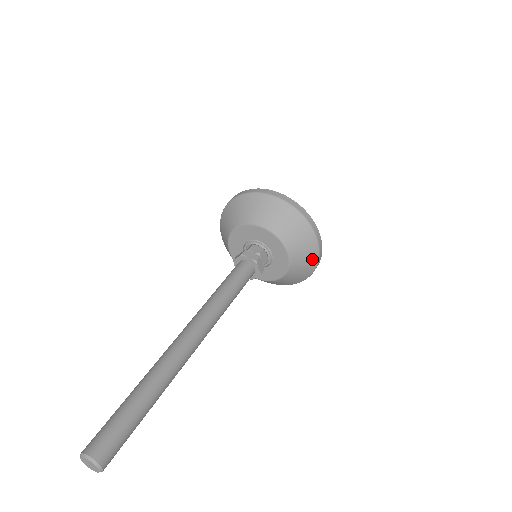
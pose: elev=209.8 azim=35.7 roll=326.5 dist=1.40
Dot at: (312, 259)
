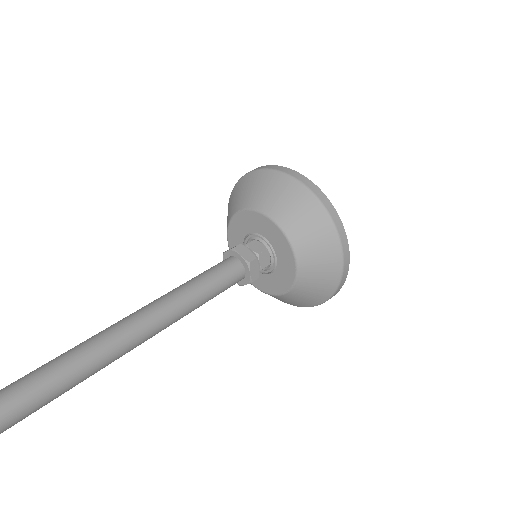
Dot at: (329, 281)
